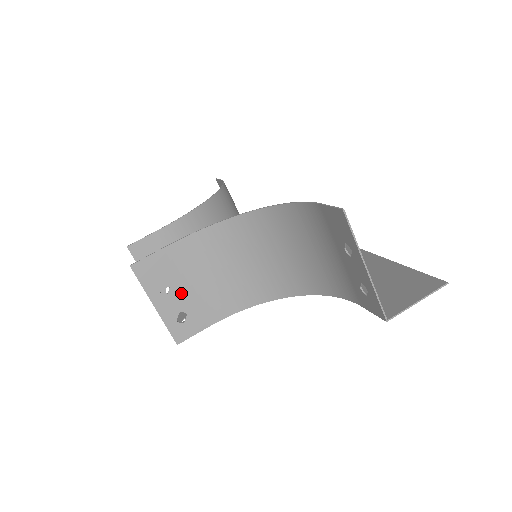
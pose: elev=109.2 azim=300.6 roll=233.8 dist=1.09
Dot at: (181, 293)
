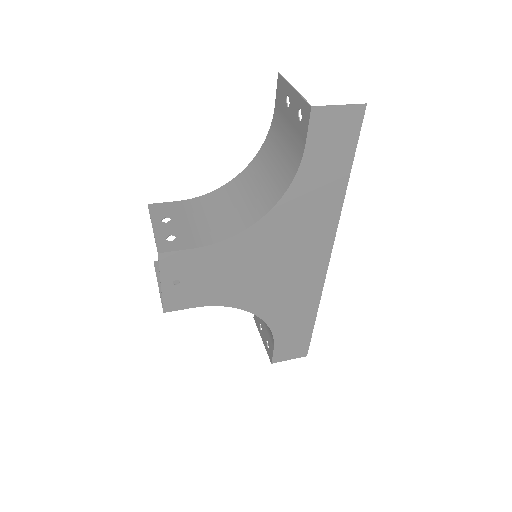
Dot at: (178, 225)
